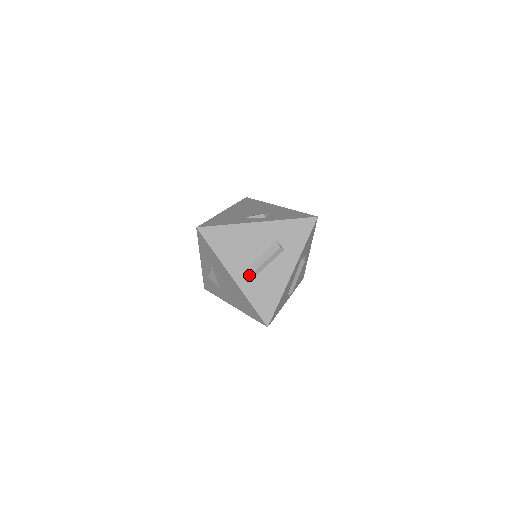
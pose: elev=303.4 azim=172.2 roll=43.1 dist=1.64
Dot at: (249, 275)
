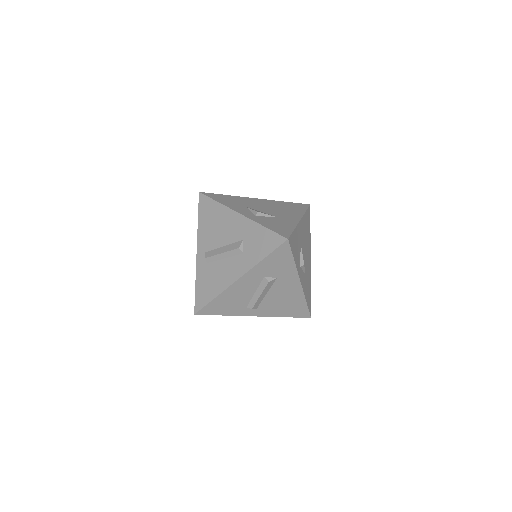
Dot at: (206, 257)
